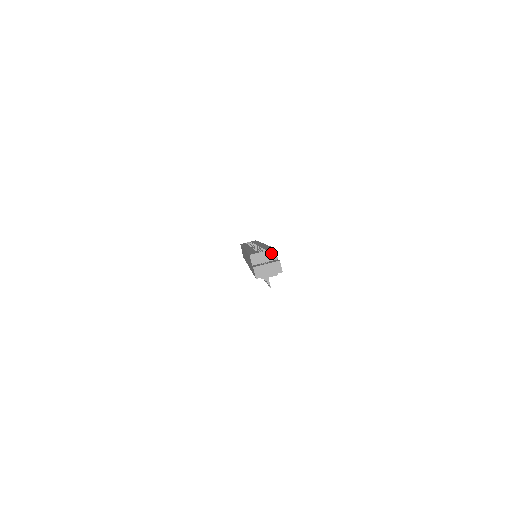
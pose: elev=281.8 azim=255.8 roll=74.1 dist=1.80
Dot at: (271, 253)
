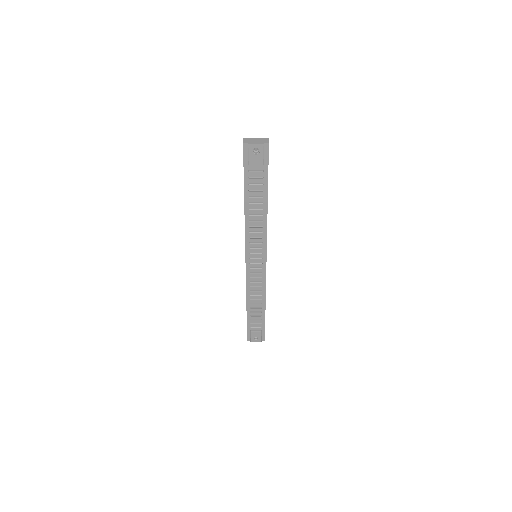
Dot at: occluded
